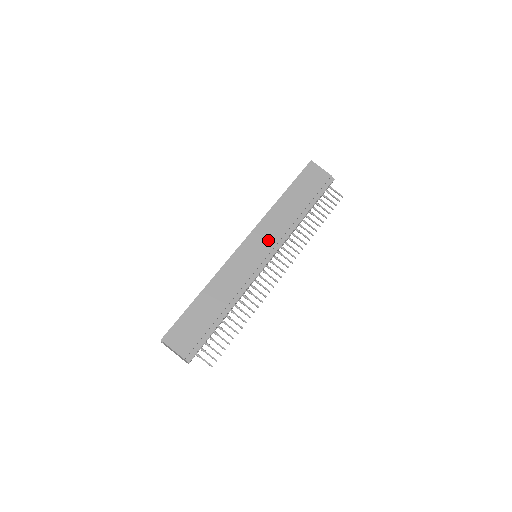
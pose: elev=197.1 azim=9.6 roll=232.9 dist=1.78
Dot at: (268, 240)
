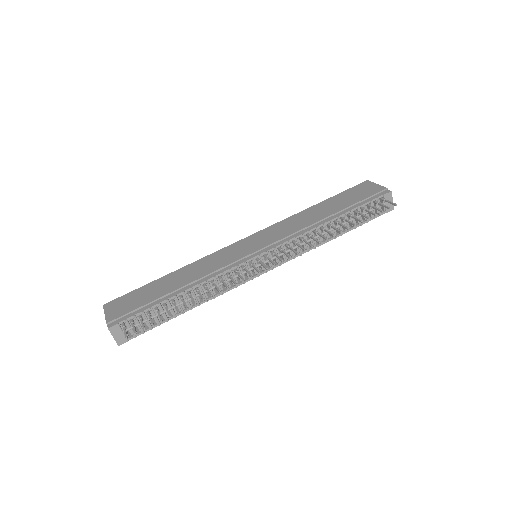
Dot at: (272, 237)
